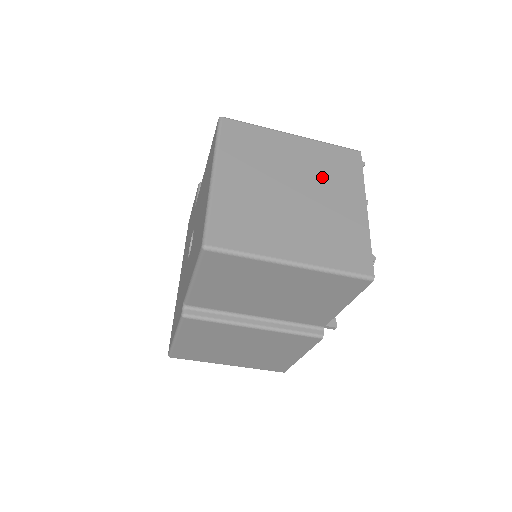
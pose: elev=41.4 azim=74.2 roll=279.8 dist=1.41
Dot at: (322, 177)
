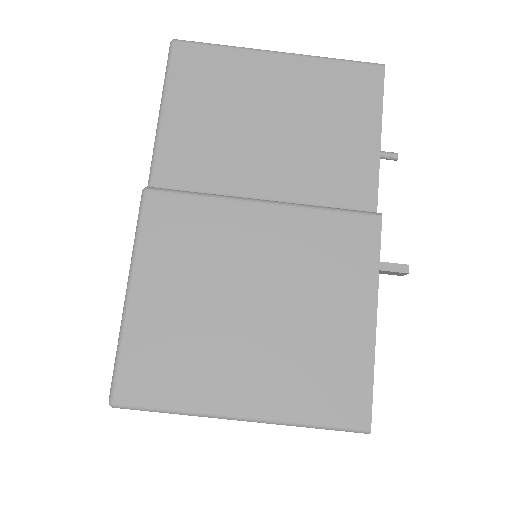
Dot at: occluded
